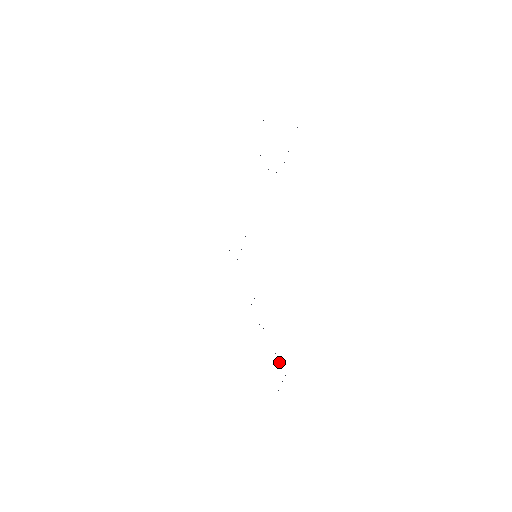
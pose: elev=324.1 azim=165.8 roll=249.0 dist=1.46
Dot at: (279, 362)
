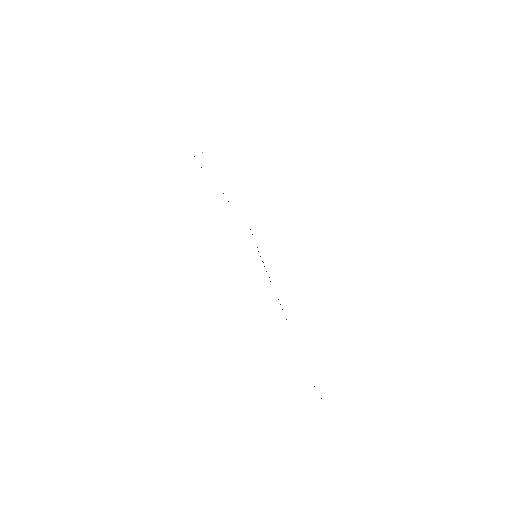
Dot at: occluded
